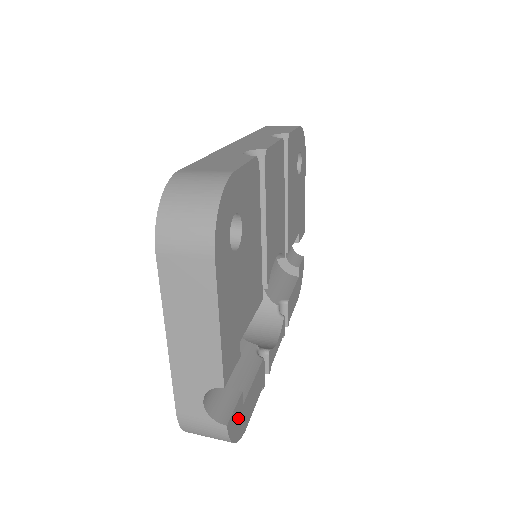
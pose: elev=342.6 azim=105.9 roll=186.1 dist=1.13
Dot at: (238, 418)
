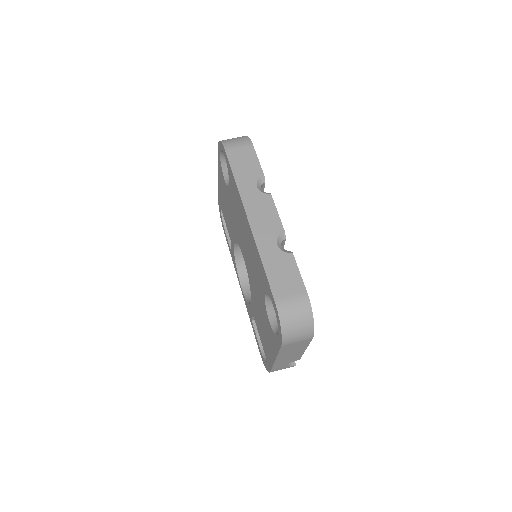
Dot at: occluded
